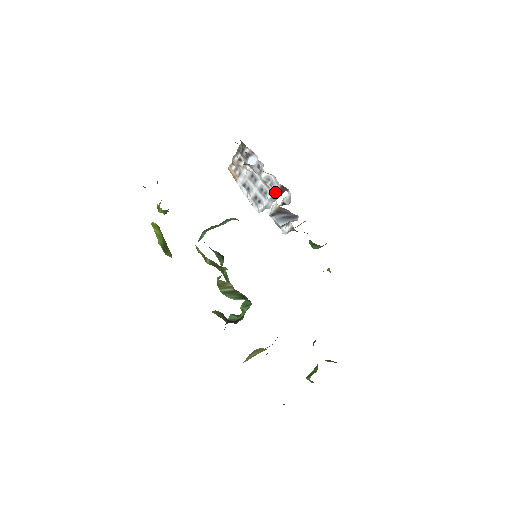
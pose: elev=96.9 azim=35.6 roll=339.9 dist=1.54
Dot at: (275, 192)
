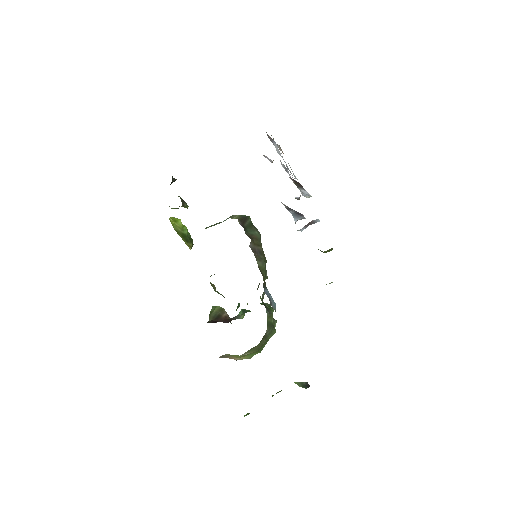
Dot at: occluded
